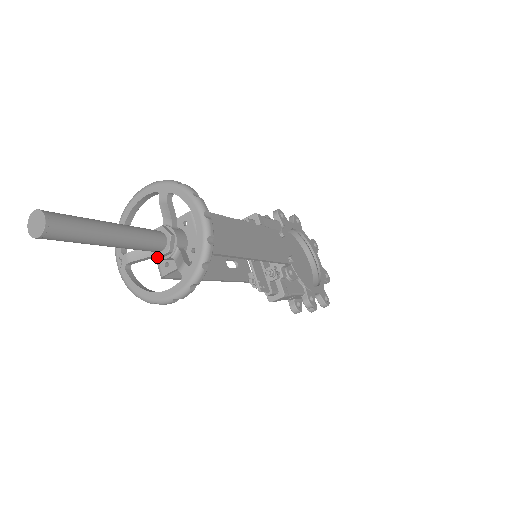
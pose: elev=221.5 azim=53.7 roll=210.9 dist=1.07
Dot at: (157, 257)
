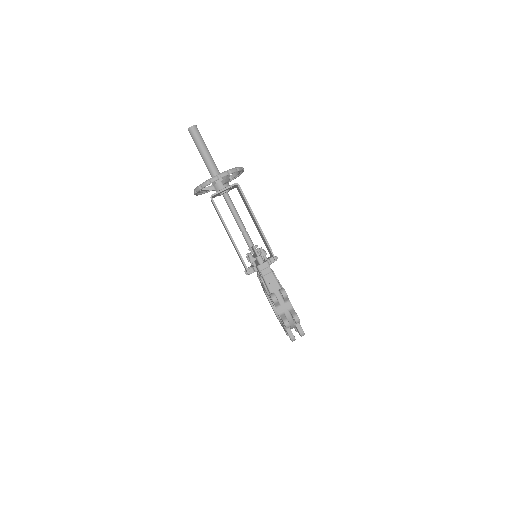
Dot at: (215, 181)
